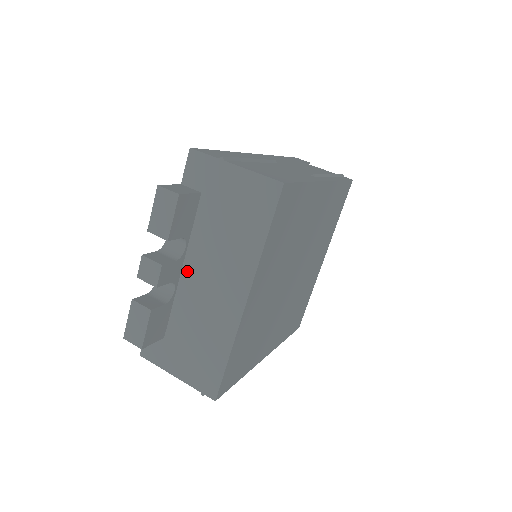
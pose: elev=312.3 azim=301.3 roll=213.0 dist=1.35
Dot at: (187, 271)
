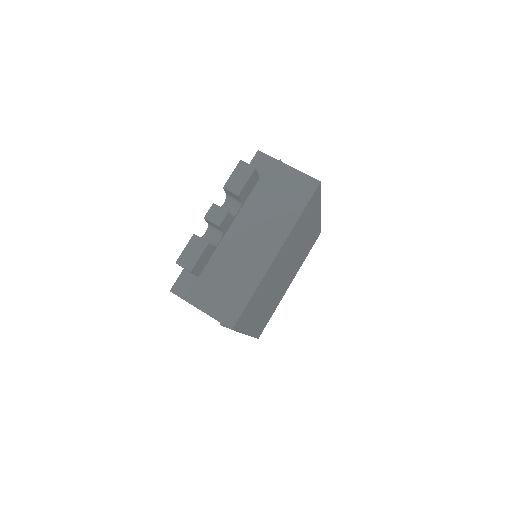
Dot at: (234, 229)
